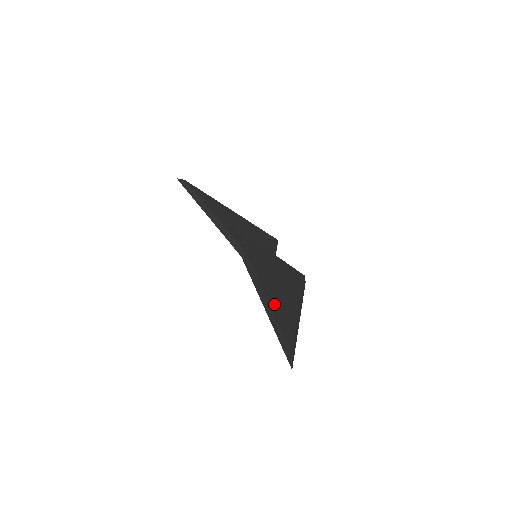
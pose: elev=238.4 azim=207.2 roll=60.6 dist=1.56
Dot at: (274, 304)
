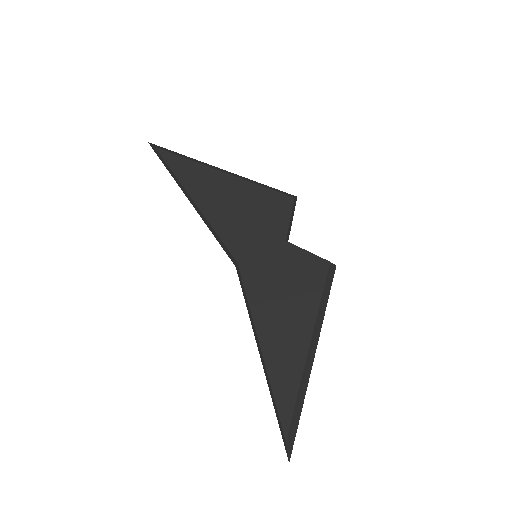
Dot at: (270, 357)
